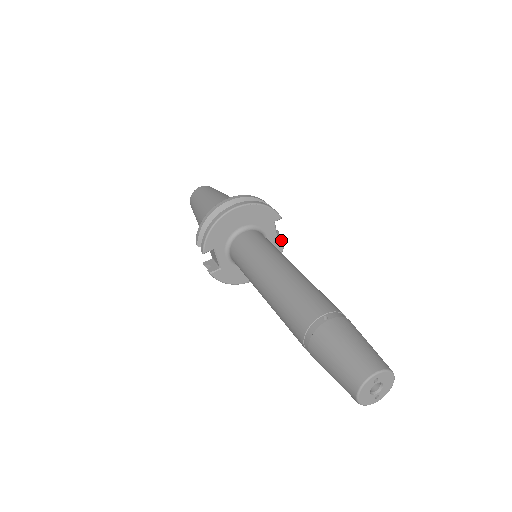
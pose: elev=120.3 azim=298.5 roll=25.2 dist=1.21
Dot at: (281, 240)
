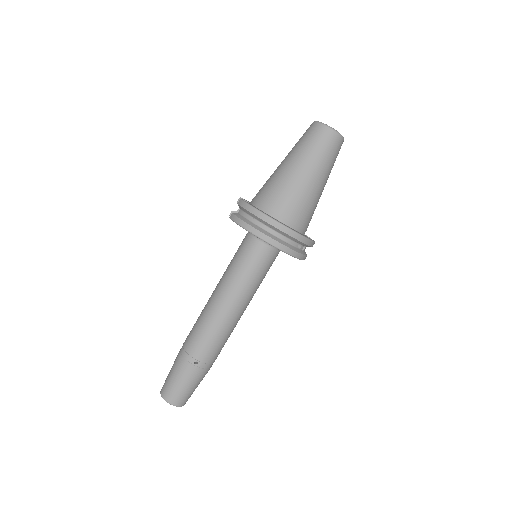
Dot at: occluded
